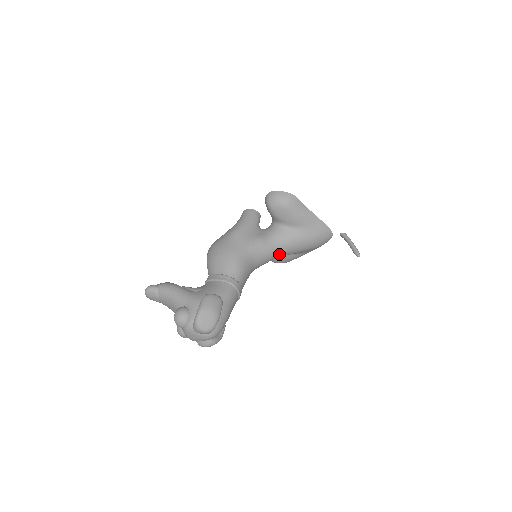
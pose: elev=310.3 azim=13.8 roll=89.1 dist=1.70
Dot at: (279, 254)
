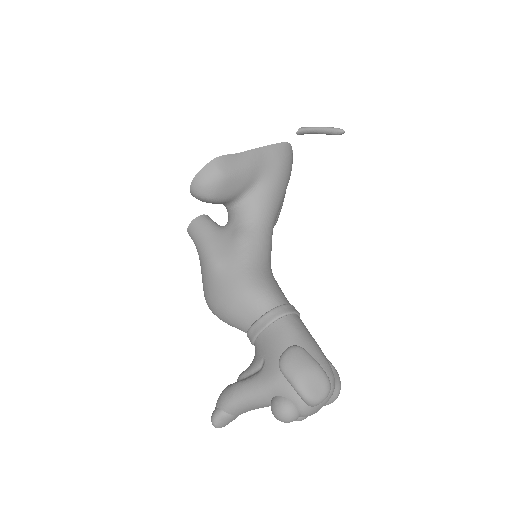
Dot at: (272, 226)
